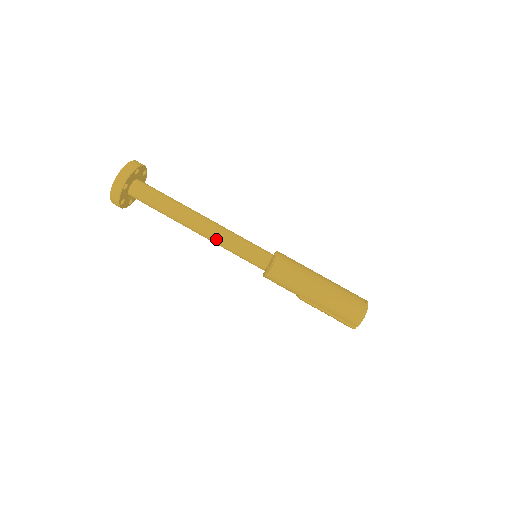
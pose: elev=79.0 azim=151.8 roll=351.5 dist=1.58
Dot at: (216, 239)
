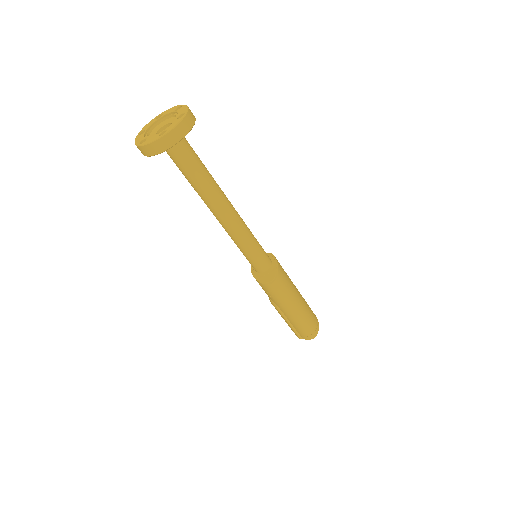
Dot at: (233, 232)
